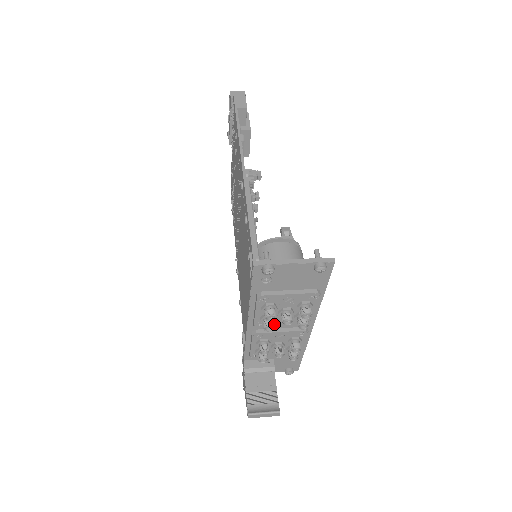
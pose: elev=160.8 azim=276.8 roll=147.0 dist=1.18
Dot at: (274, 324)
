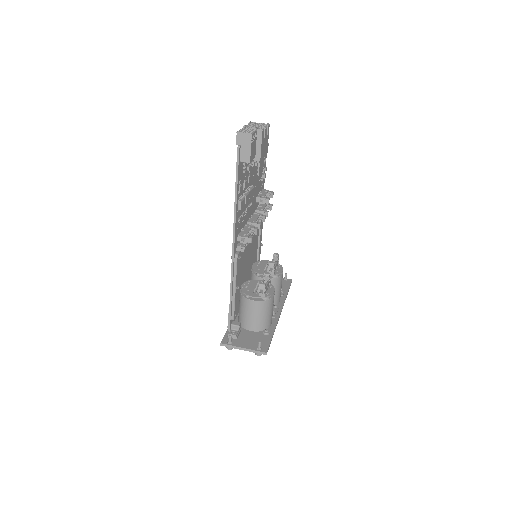
Dot at: occluded
